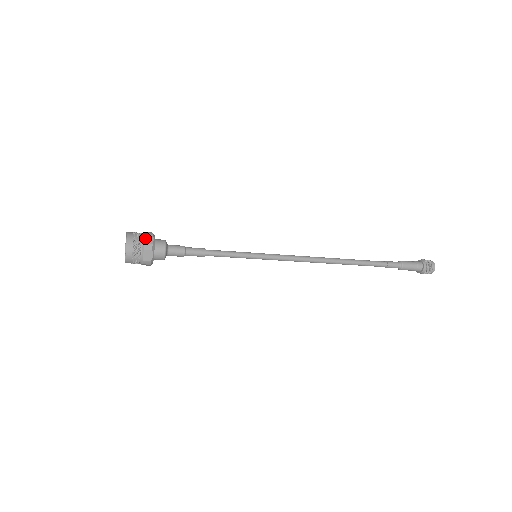
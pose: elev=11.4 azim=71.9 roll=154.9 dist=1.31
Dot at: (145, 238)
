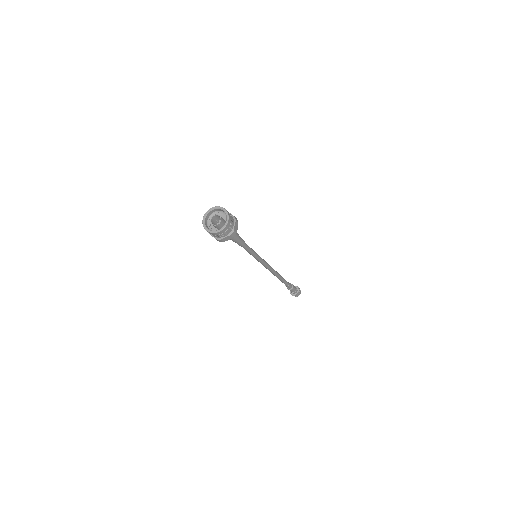
Dot at: (230, 213)
